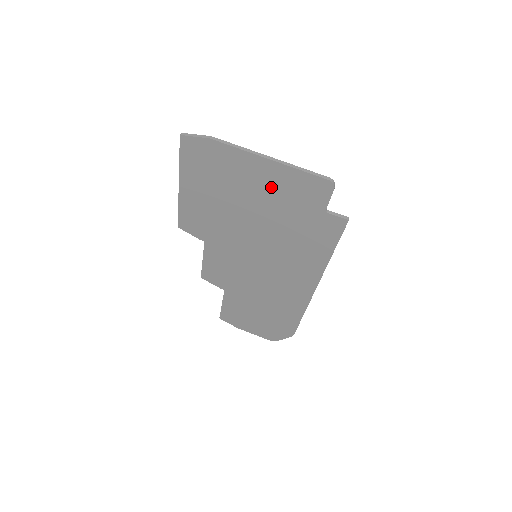
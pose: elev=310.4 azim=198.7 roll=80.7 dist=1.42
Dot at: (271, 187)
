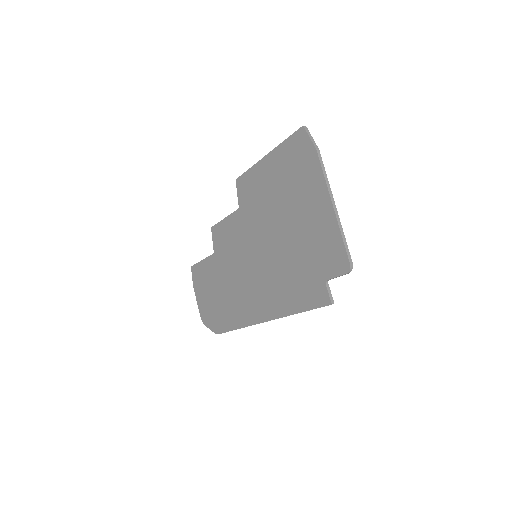
Dot at: (314, 225)
